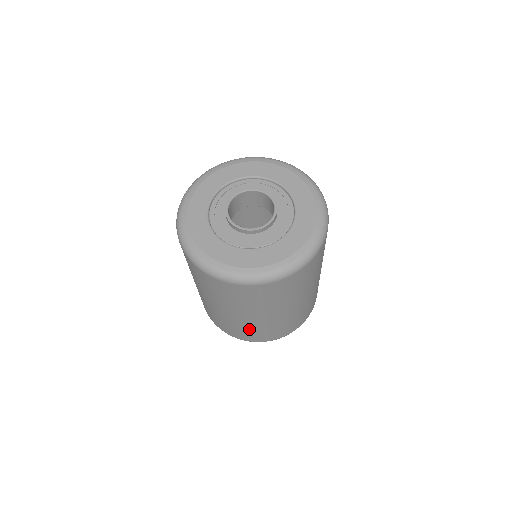
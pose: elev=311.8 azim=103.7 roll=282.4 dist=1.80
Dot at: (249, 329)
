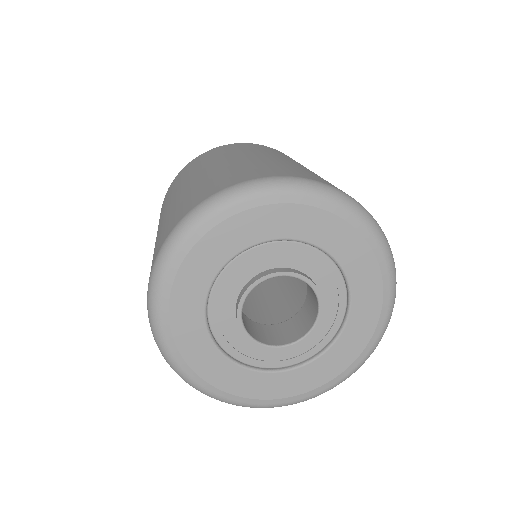
Dot at: occluded
